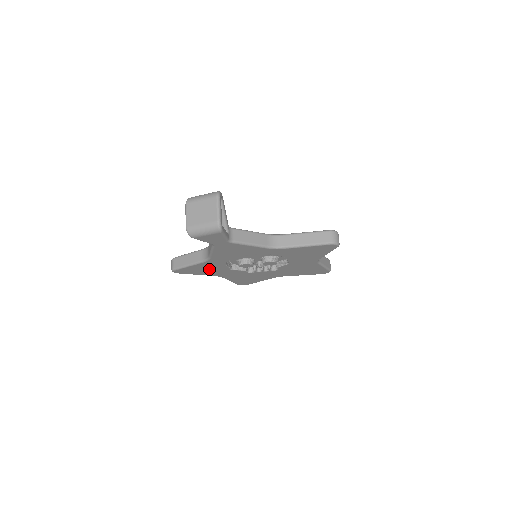
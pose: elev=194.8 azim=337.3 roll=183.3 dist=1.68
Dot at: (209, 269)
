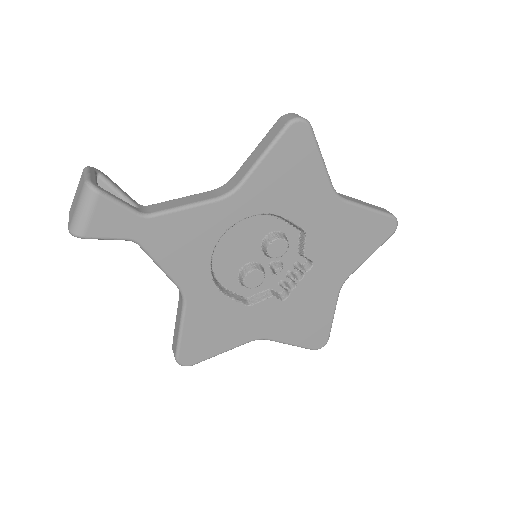
Dot at: (218, 324)
